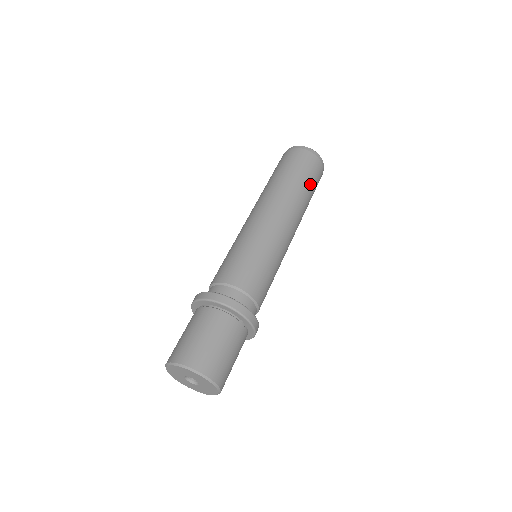
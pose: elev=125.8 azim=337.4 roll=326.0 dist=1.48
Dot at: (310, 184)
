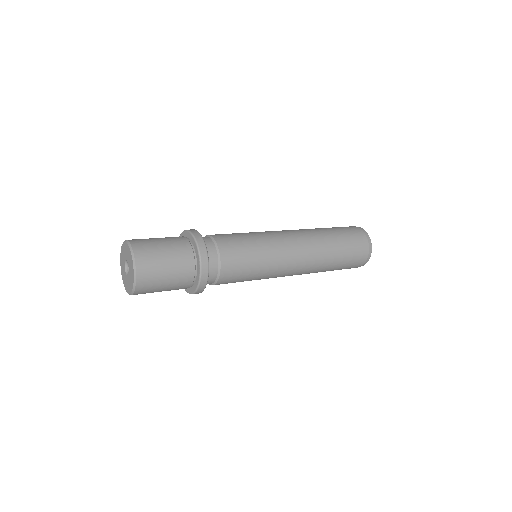
Dot at: (343, 240)
